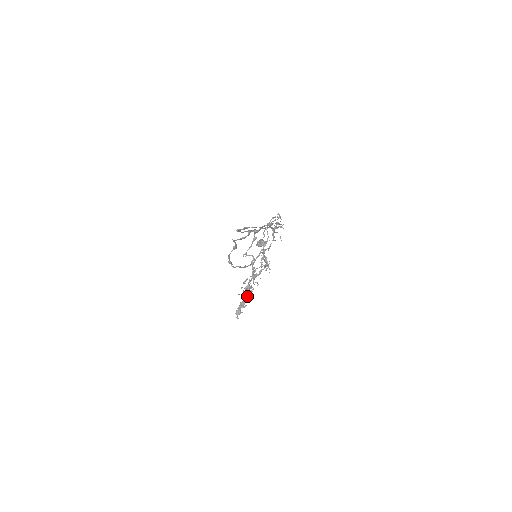
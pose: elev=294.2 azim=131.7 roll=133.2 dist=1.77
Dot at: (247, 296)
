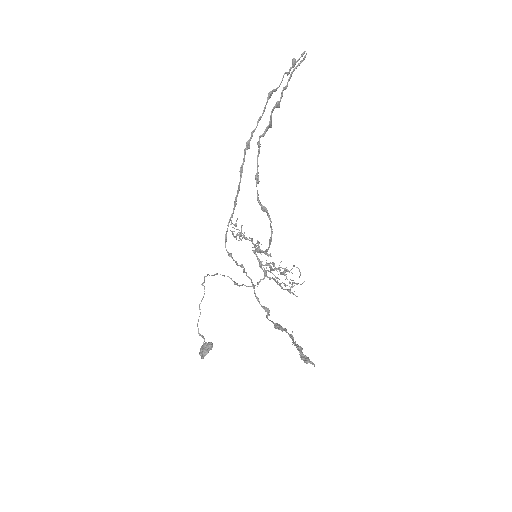
Dot at: occluded
